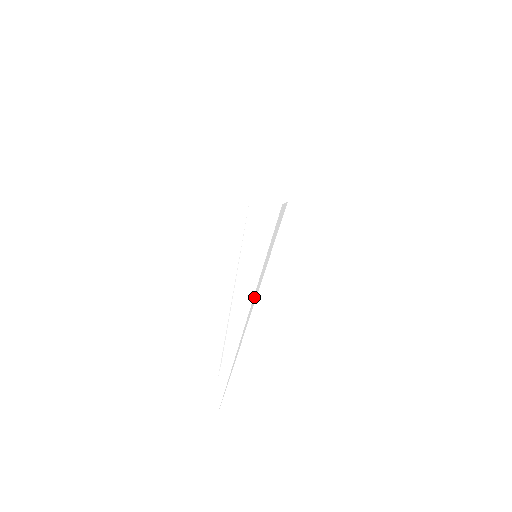
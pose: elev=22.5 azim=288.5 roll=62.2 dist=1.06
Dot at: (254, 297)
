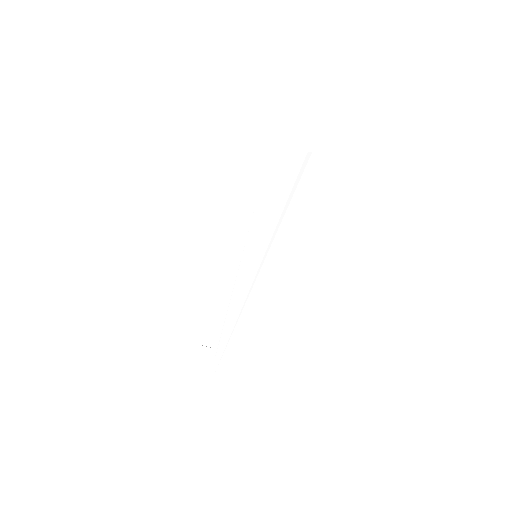
Dot at: (253, 283)
